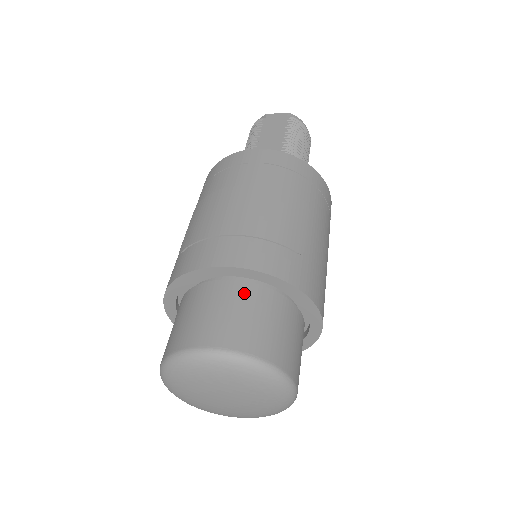
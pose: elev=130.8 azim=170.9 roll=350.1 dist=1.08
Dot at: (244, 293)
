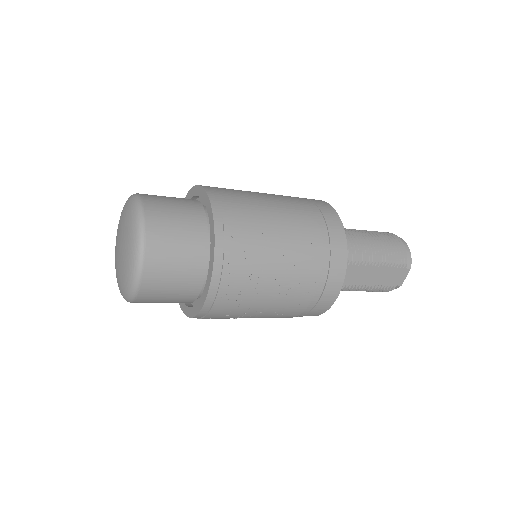
Dot at: occluded
